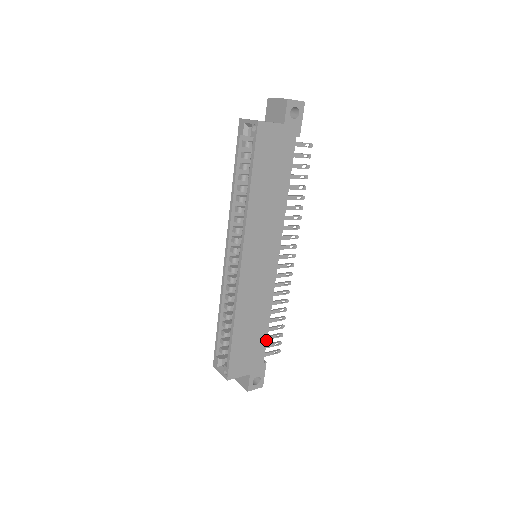
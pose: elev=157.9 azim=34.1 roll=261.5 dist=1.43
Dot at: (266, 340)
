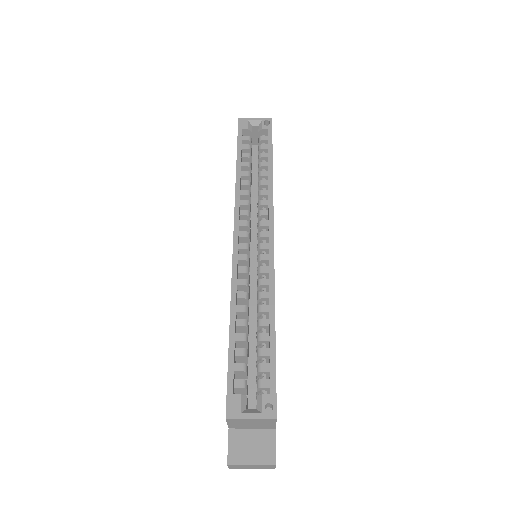
Dot at: occluded
